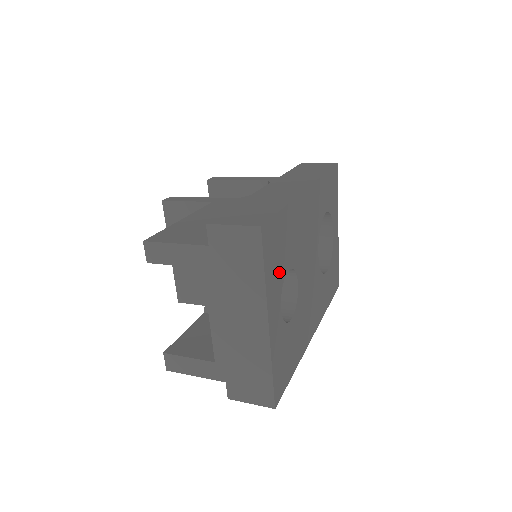
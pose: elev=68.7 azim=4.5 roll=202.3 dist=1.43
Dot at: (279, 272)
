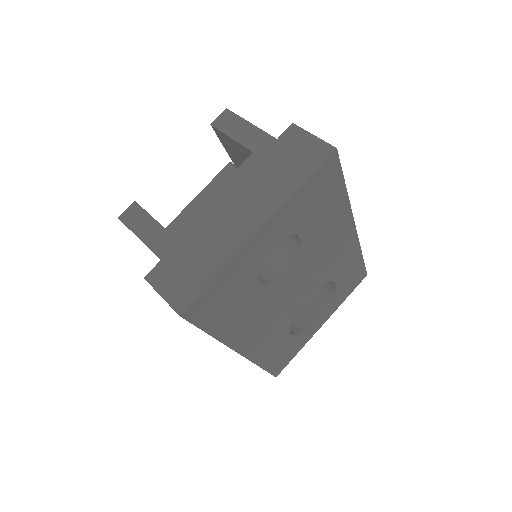
Dot at: (300, 218)
